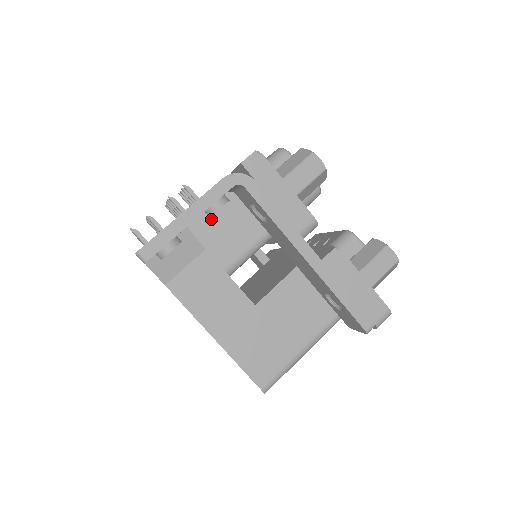
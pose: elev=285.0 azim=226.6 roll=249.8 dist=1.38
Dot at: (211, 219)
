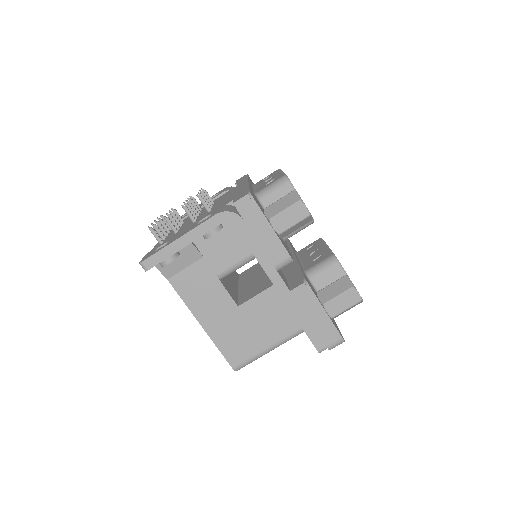
Dot at: occluded
